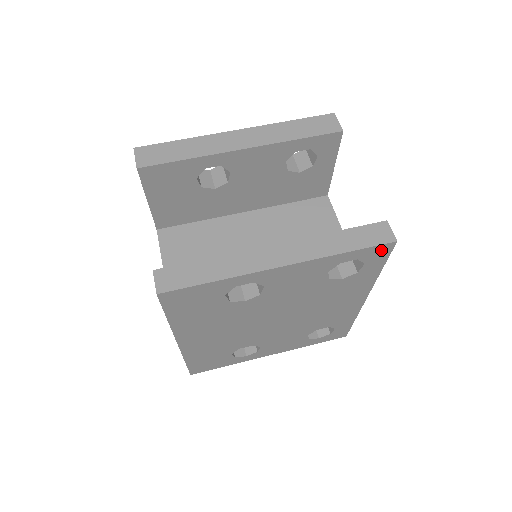
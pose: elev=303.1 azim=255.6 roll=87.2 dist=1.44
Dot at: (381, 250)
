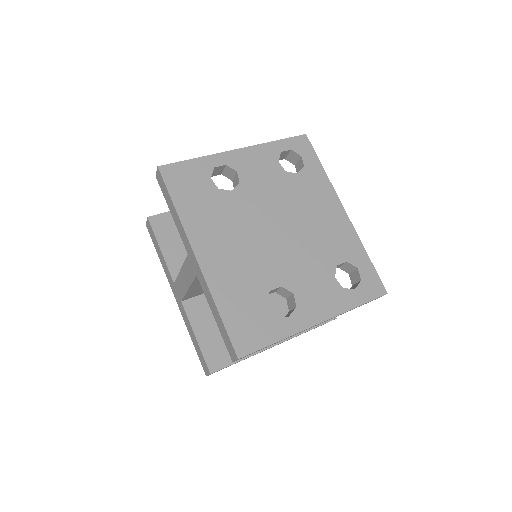
Dot at: (302, 142)
